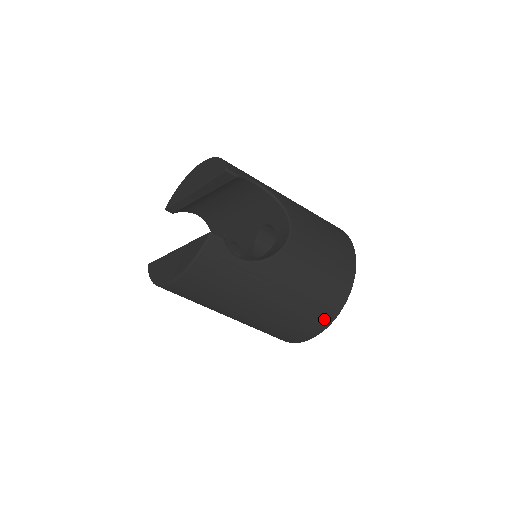
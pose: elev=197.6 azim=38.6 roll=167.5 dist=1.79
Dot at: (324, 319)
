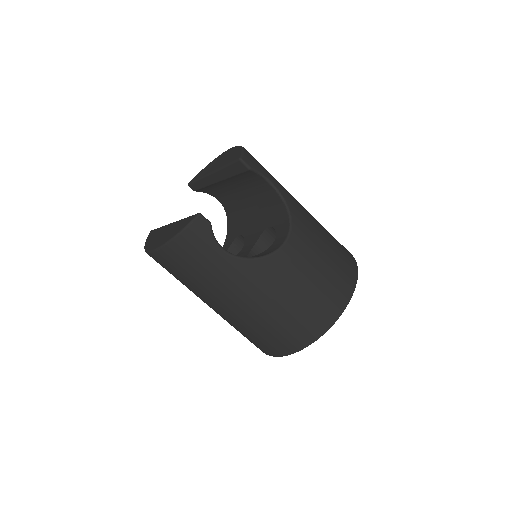
Dot at: (299, 340)
